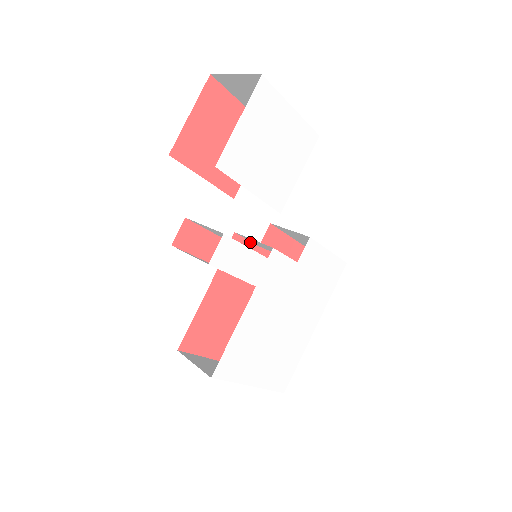
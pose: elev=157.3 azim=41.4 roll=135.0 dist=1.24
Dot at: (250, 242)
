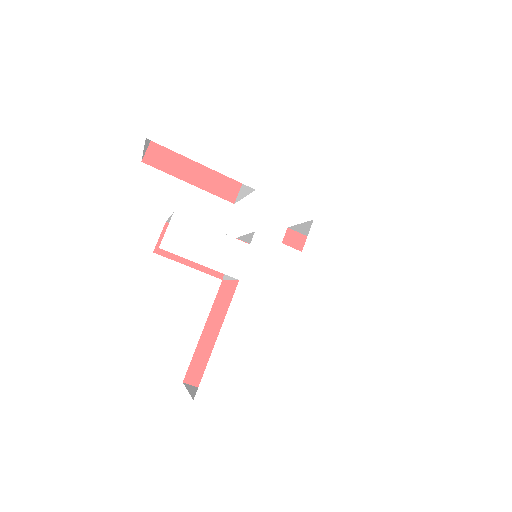
Dot at: occluded
